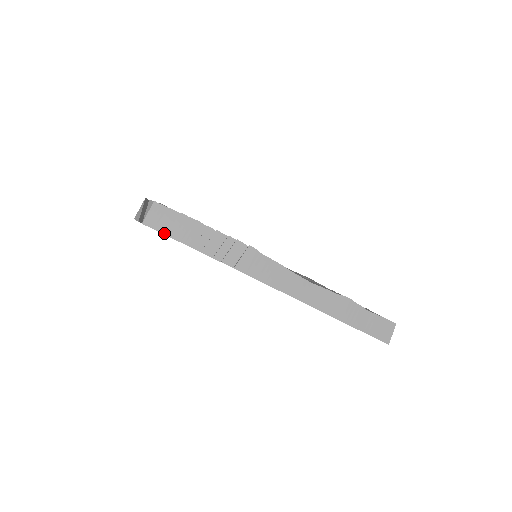
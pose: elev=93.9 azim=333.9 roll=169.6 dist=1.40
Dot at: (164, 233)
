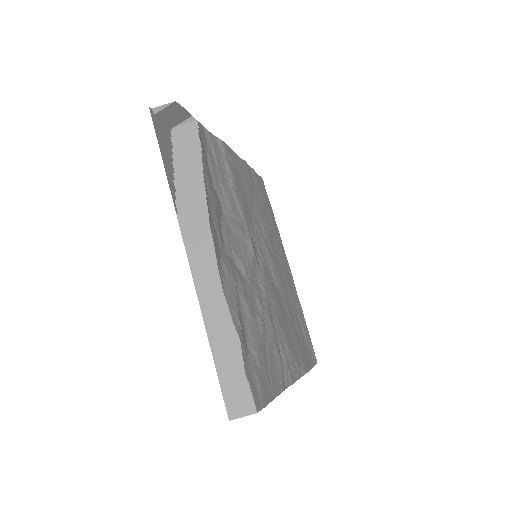
Dot at: (175, 148)
